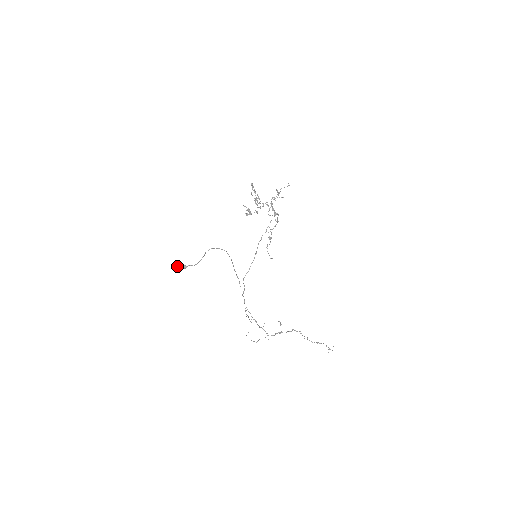
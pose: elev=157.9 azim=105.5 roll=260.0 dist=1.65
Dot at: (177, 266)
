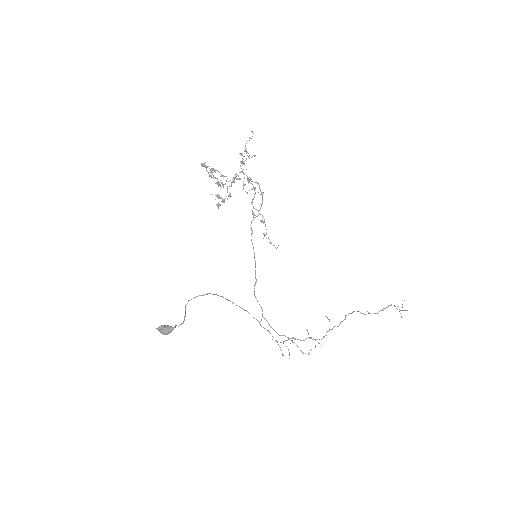
Dot at: (161, 333)
